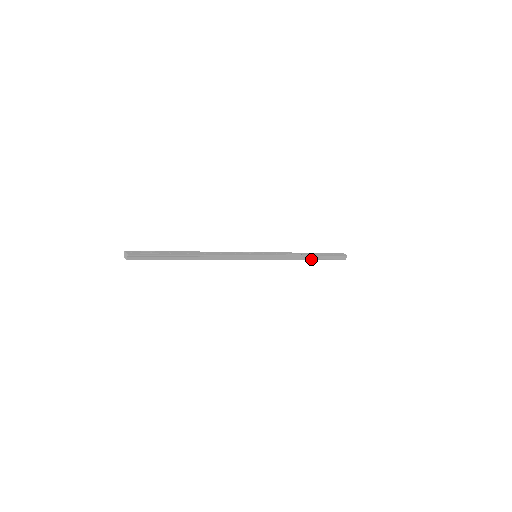
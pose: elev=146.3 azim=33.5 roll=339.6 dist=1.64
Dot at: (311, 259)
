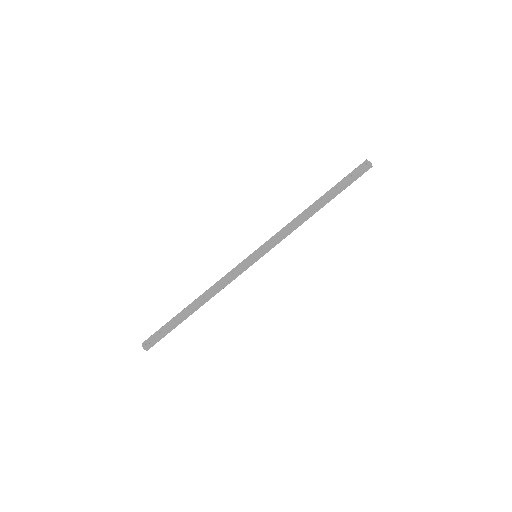
Dot at: (323, 206)
